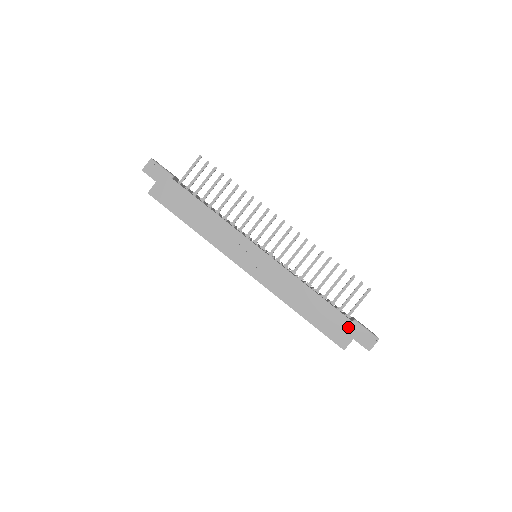
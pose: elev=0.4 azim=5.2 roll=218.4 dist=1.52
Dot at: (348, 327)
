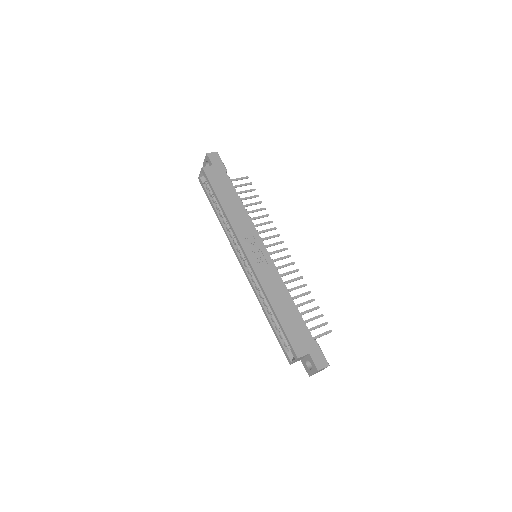
Dot at: (309, 342)
